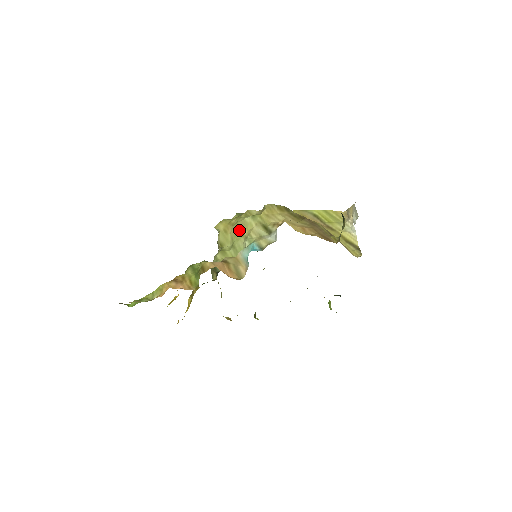
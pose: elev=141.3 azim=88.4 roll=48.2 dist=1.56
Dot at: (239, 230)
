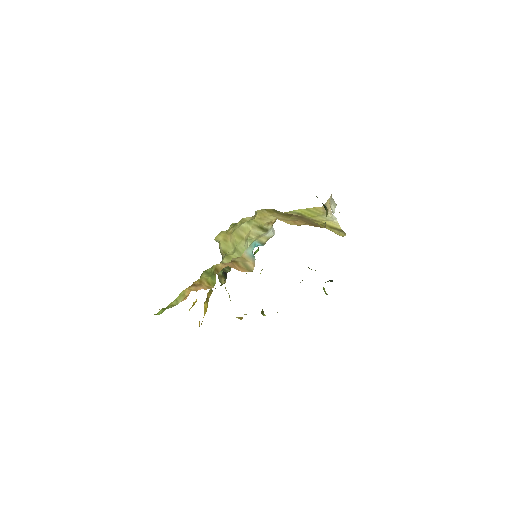
Dot at: (238, 235)
